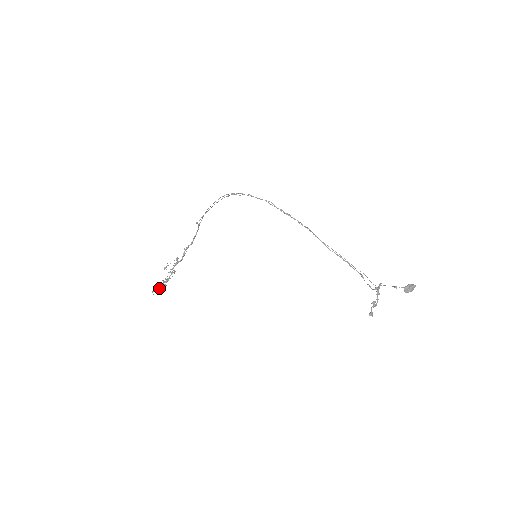
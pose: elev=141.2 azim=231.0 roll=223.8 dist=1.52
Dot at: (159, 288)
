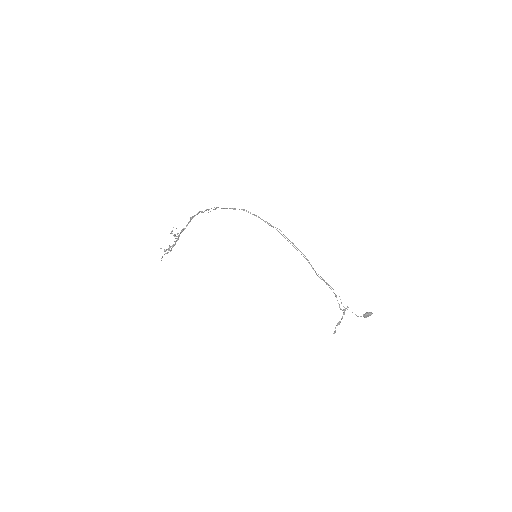
Dot at: occluded
